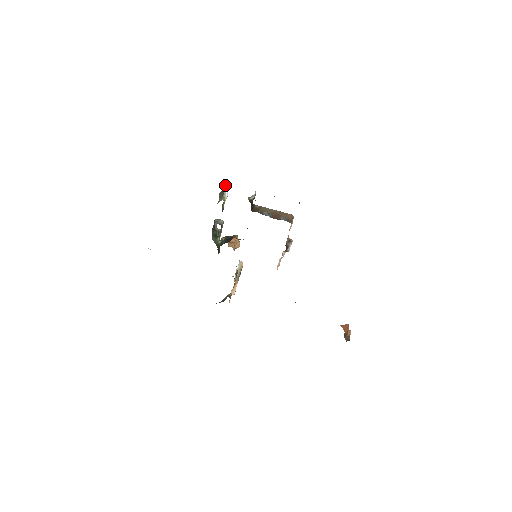
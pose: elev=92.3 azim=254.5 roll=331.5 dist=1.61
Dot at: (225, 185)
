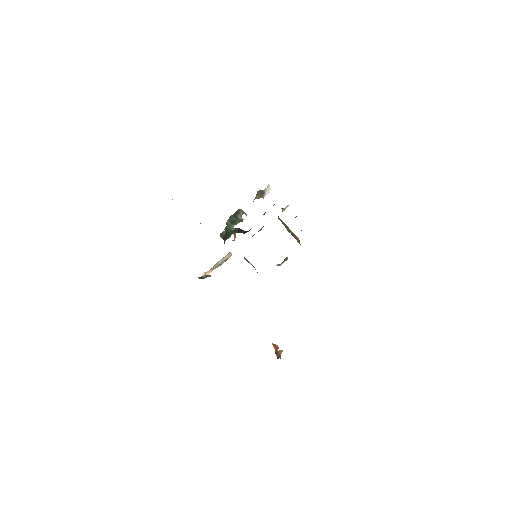
Dot at: (268, 187)
